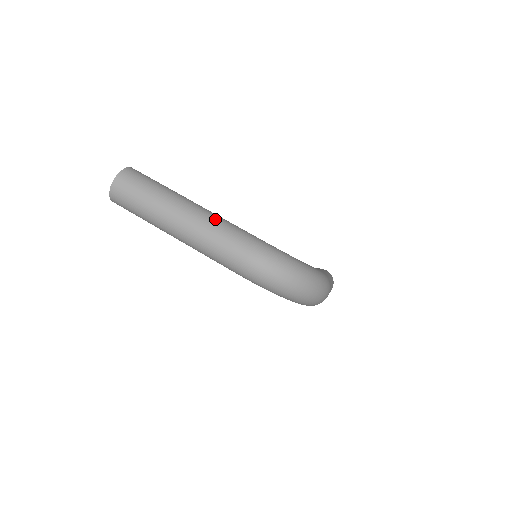
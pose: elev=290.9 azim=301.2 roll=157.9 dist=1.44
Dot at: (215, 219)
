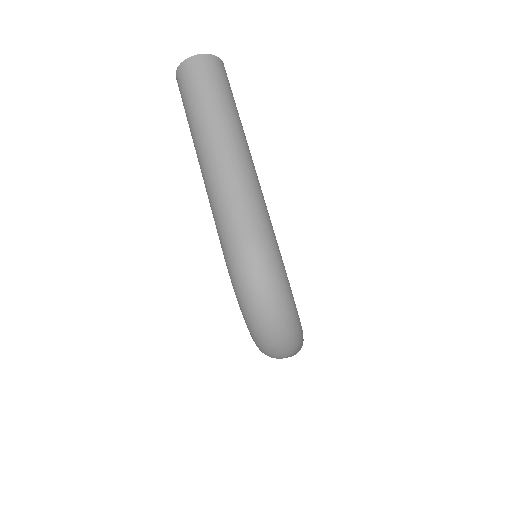
Dot at: (253, 179)
